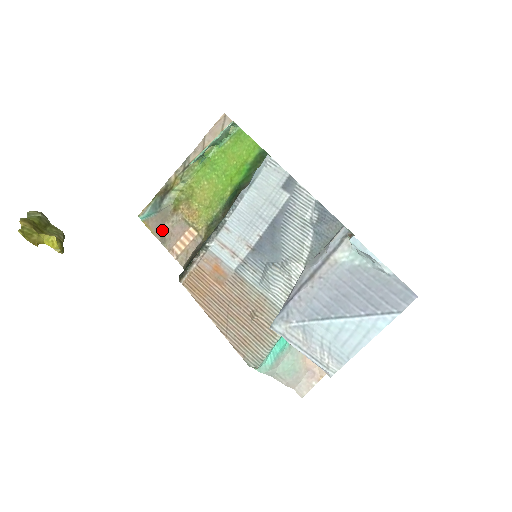
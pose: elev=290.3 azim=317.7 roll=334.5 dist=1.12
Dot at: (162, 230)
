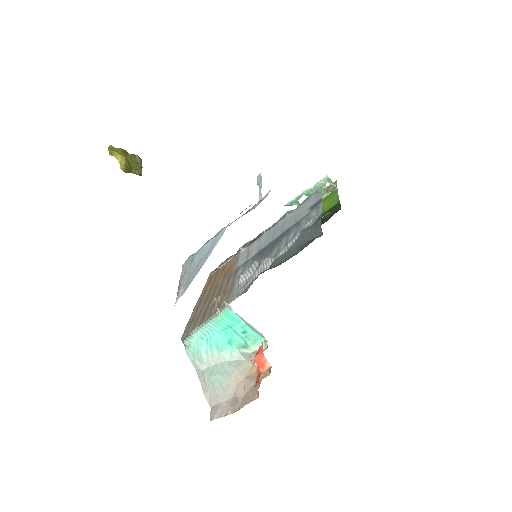
Dot at: occluded
